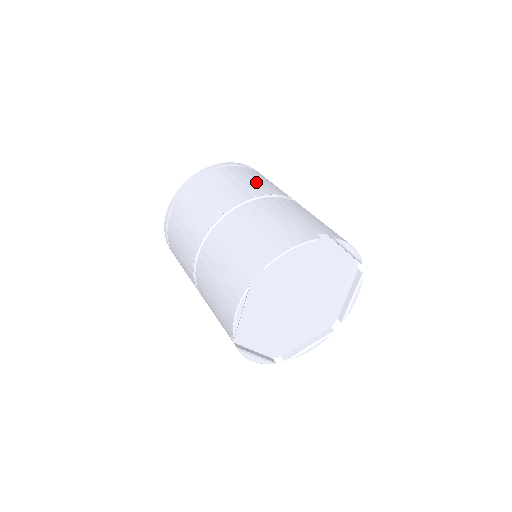
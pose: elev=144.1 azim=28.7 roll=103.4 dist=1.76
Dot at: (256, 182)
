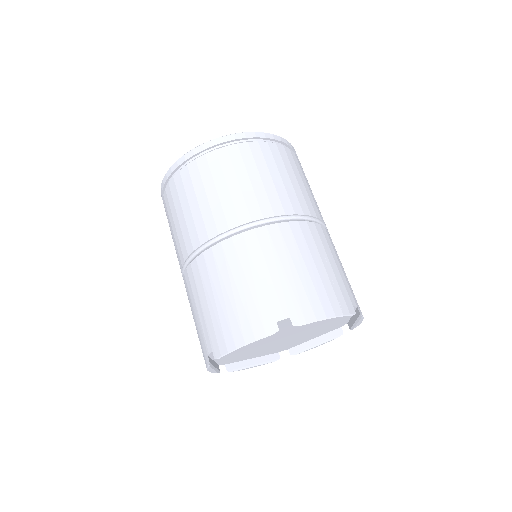
Dot at: (236, 193)
